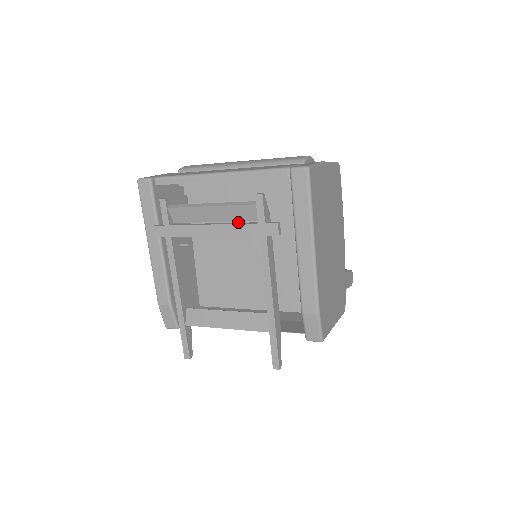
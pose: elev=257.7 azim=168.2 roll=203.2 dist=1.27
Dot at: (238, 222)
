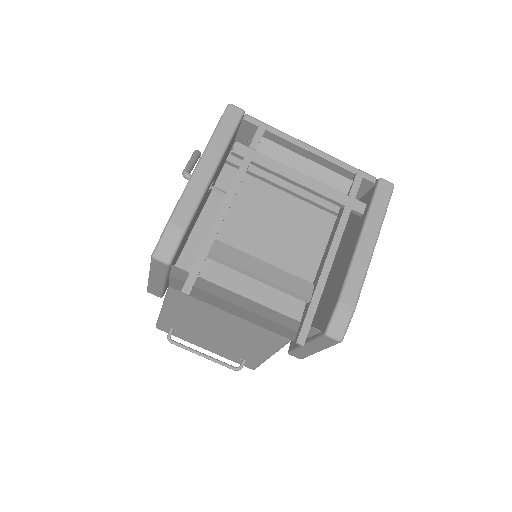
Dot at: (266, 212)
